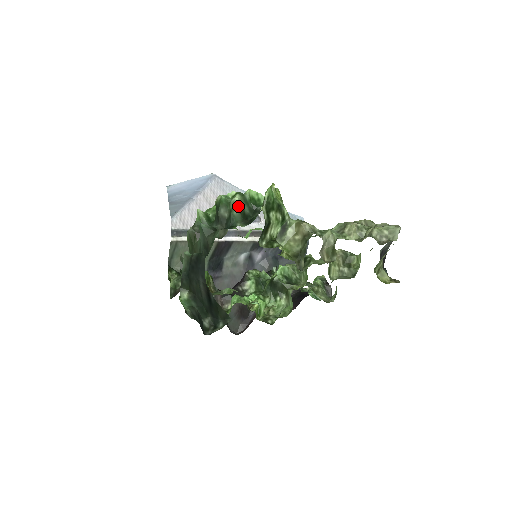
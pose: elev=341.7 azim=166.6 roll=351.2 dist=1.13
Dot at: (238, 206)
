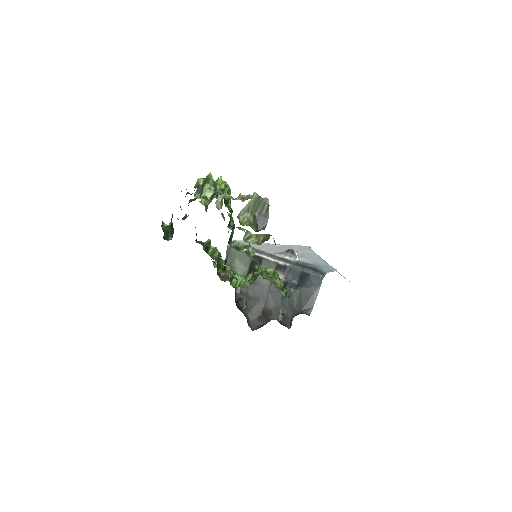
Dot at: (198, 182)
